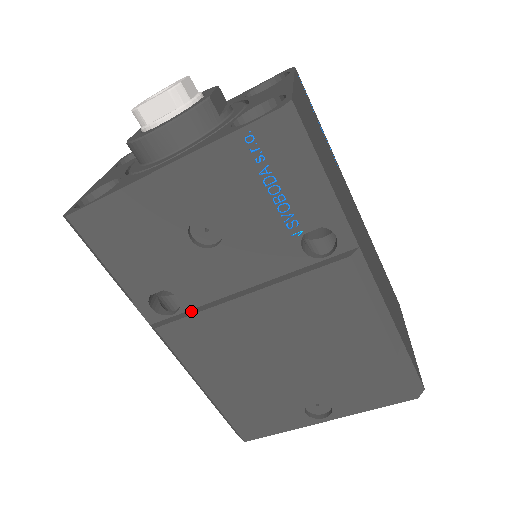
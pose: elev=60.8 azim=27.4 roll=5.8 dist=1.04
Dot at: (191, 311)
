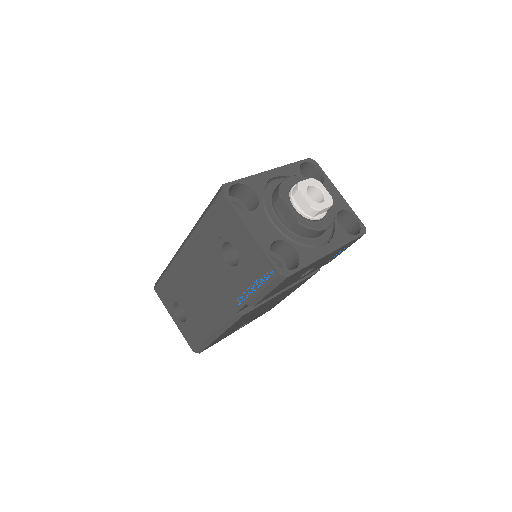
Dot at: occluded
